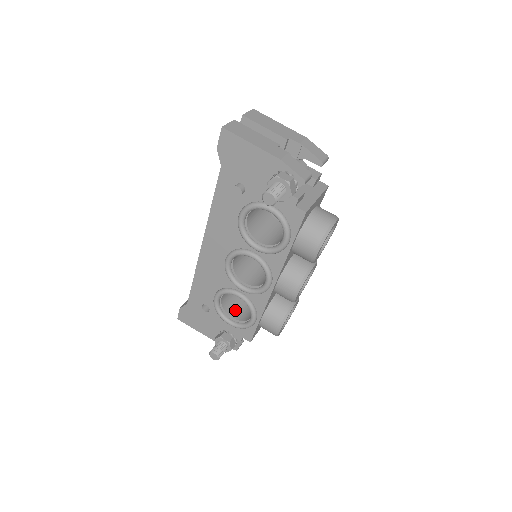
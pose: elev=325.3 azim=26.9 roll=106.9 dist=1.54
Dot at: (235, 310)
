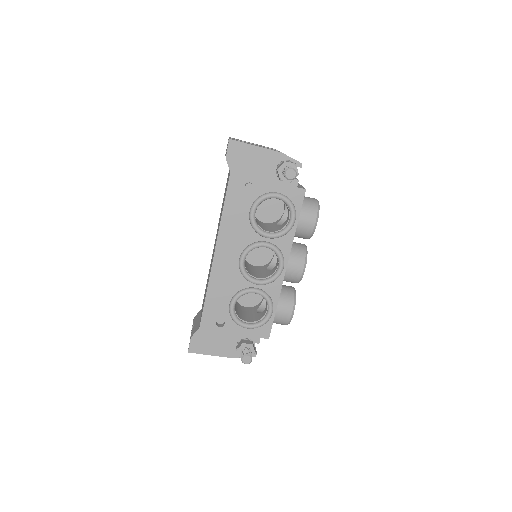
Dot at: (245, 317)
